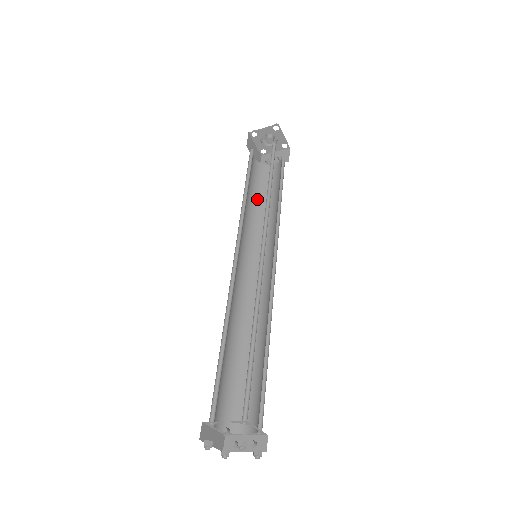
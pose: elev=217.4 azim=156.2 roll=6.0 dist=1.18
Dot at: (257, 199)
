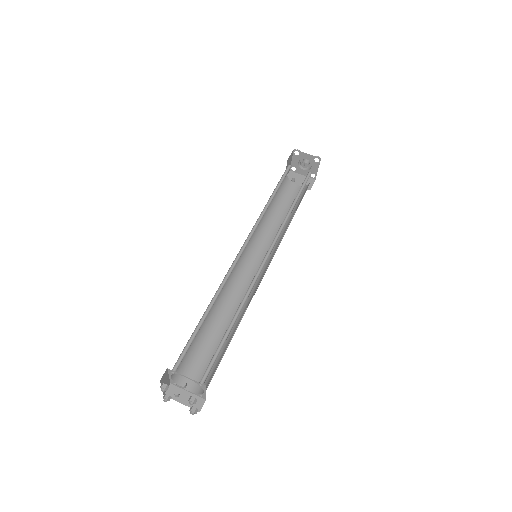
Dot at: (273, 207)
